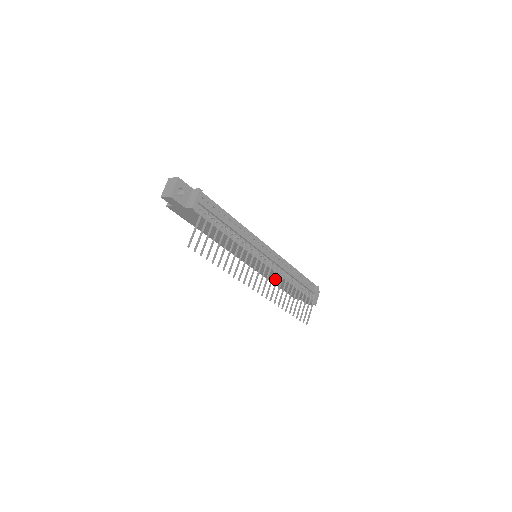
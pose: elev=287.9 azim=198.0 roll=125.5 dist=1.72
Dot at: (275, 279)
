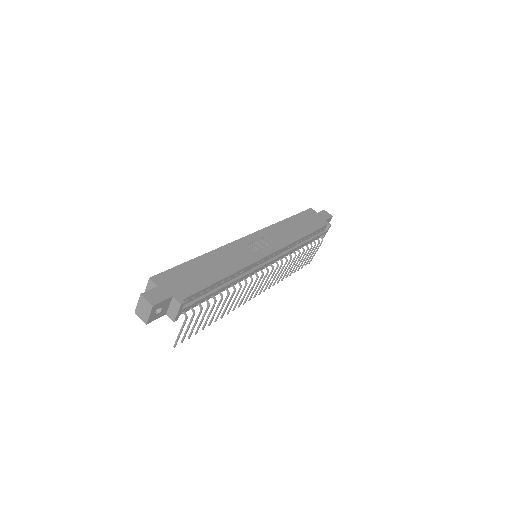
Dot at: occluded
